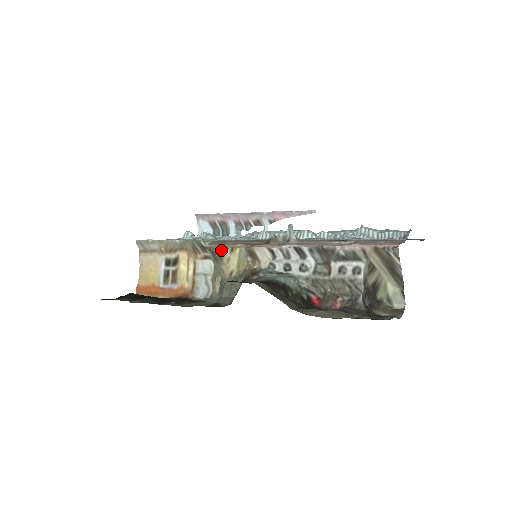
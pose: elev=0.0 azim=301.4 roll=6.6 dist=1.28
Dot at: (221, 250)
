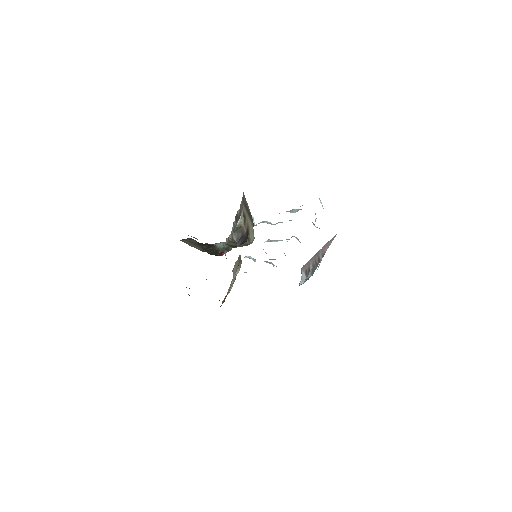
Dot at: occluded
